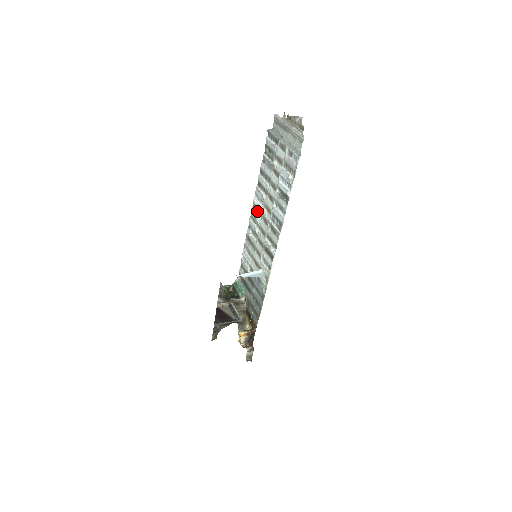
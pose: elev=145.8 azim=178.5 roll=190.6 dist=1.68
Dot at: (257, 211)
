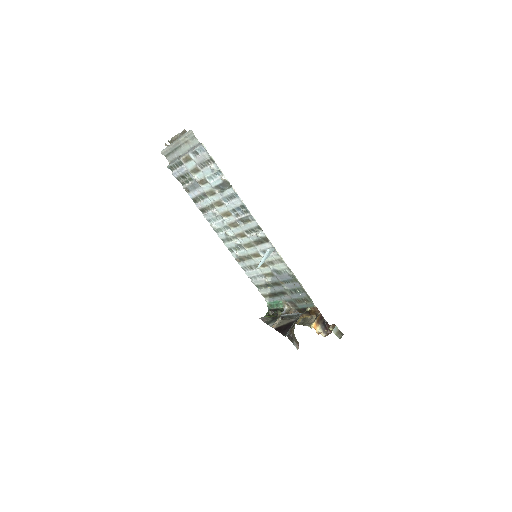
Dot at: (222, 230)
